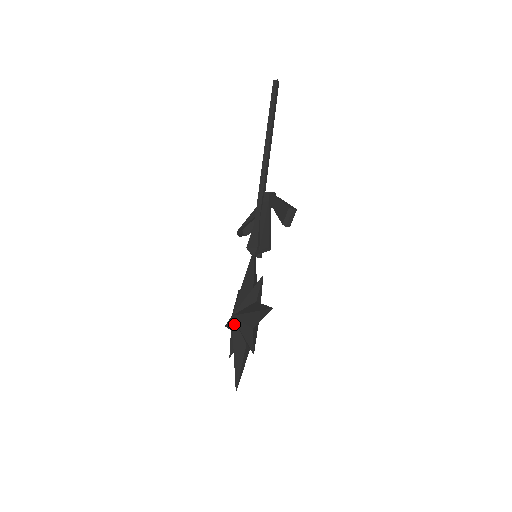
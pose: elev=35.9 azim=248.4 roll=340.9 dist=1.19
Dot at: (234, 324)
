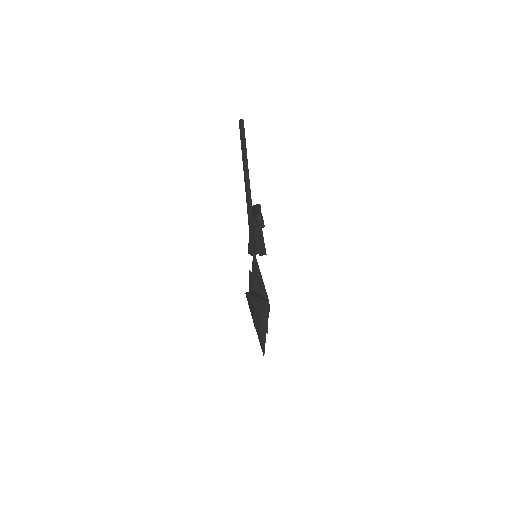
Dot at: occluded
